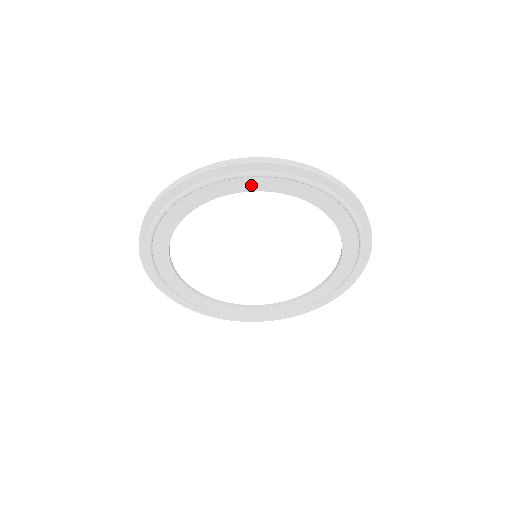
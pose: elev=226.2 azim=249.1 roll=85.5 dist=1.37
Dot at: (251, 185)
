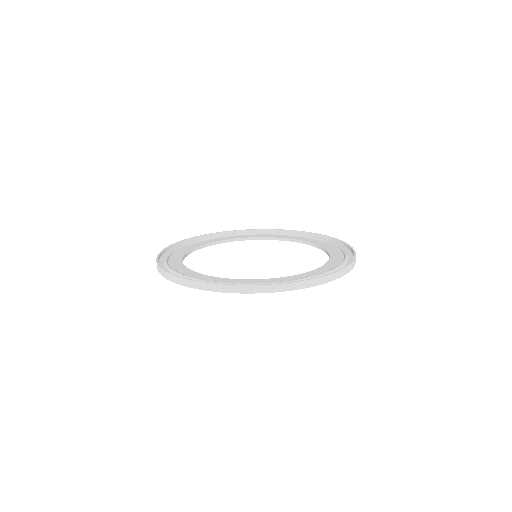
Dot at: occluded
